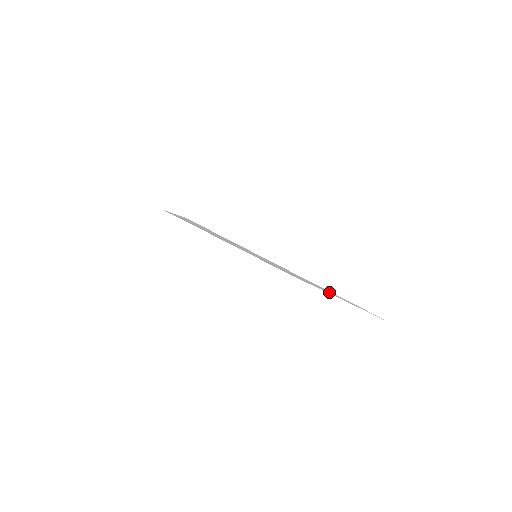
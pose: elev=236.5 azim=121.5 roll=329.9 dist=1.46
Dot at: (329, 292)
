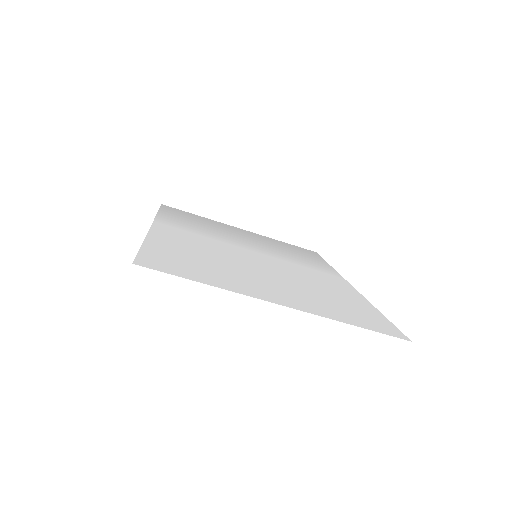
Dot at: (336, 300)
